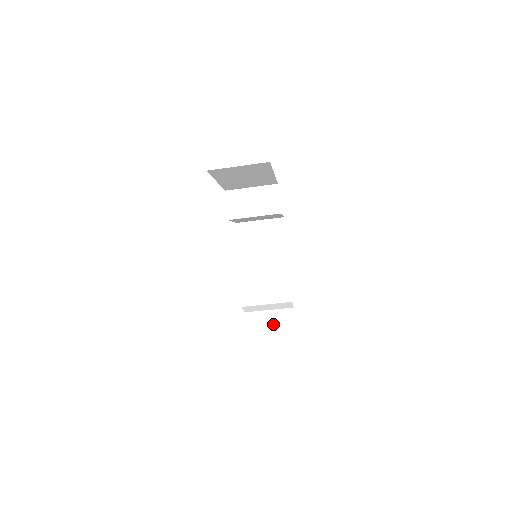
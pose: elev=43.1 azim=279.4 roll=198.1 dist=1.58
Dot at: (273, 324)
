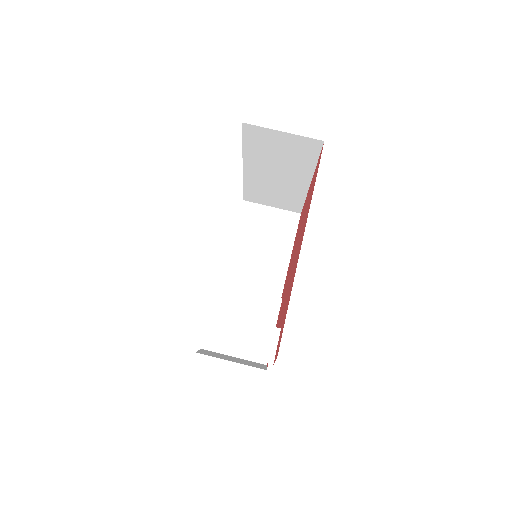
Dot at: occluded
